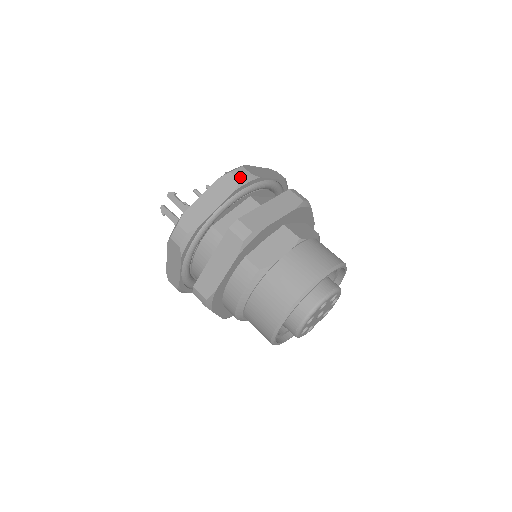
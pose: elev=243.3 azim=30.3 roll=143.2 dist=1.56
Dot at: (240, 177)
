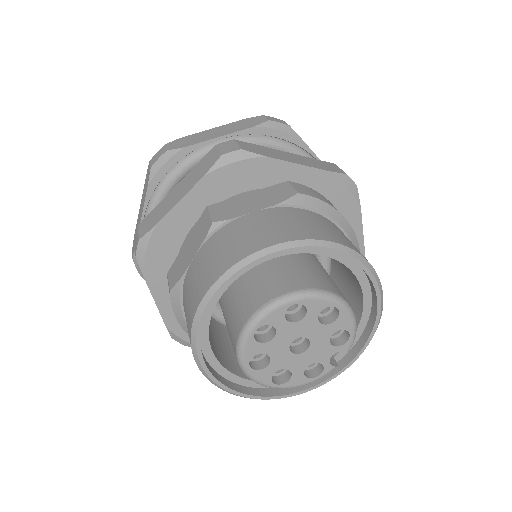
Dot at: (153, 163)
